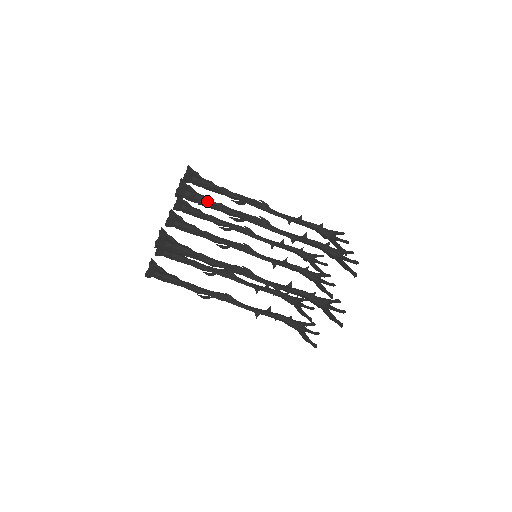
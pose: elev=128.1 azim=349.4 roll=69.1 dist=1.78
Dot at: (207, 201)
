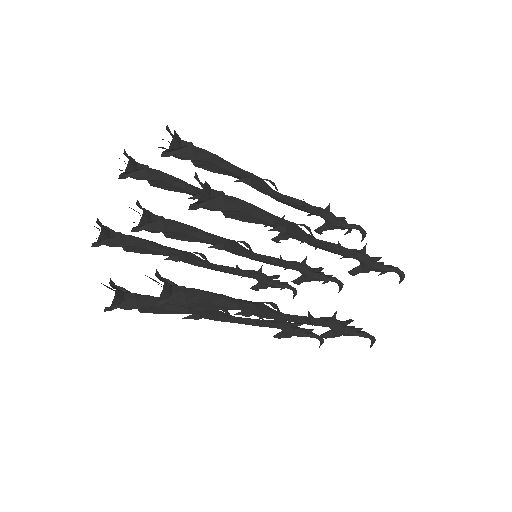
Dot at: (210, 154)
